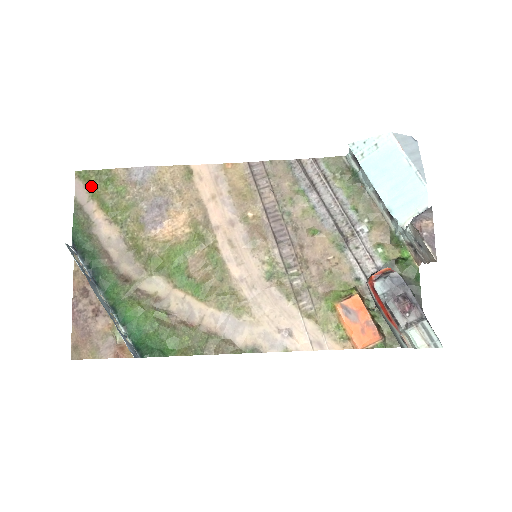
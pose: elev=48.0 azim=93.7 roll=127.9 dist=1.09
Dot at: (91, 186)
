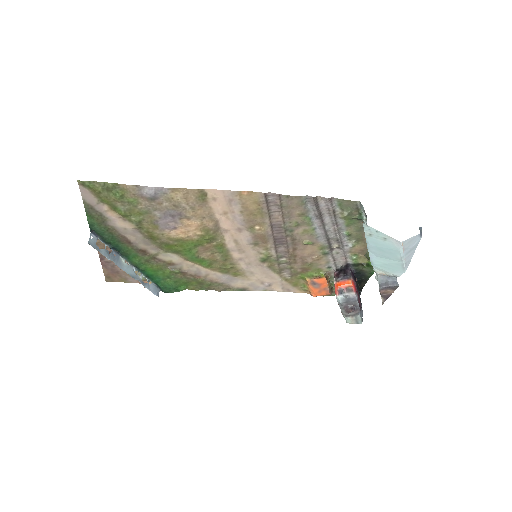
Dot at: (99, 195)
